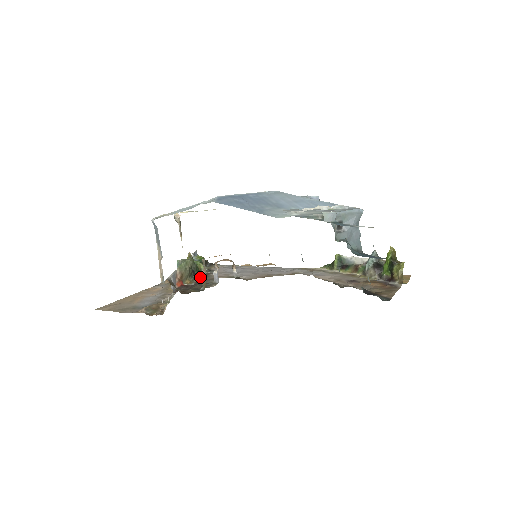
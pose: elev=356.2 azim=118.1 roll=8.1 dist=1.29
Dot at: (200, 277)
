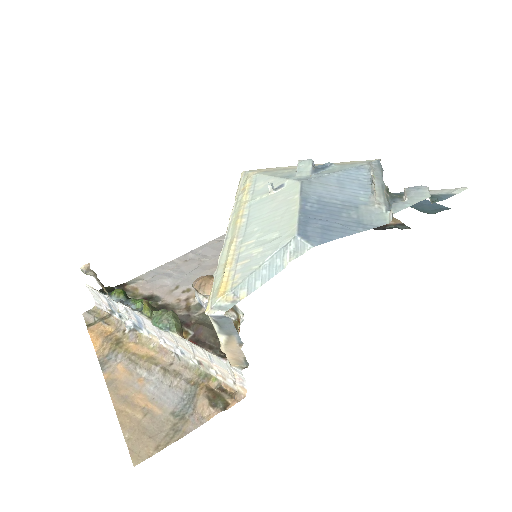
Dot at: occluded
